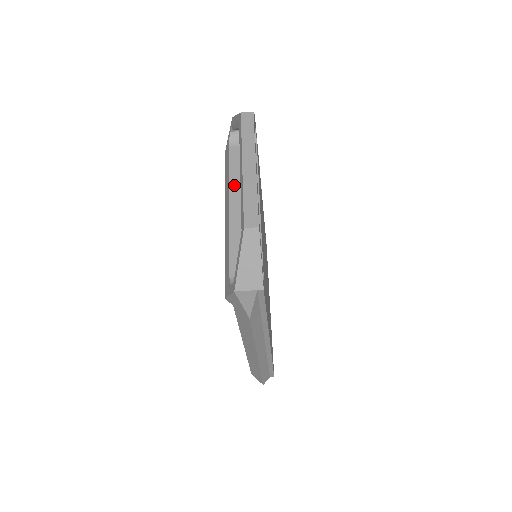
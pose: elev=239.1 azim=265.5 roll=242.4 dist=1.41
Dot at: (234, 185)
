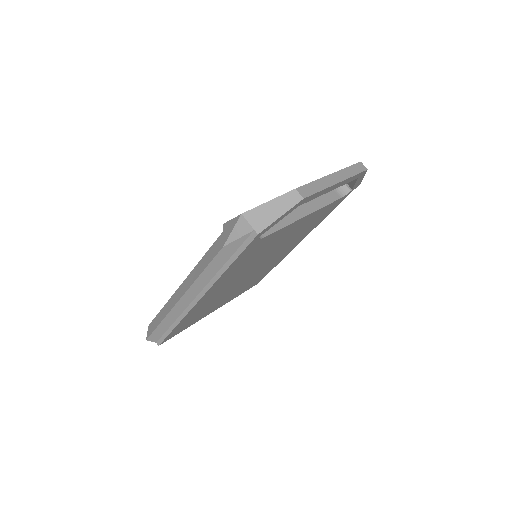
Dot at: occluded
